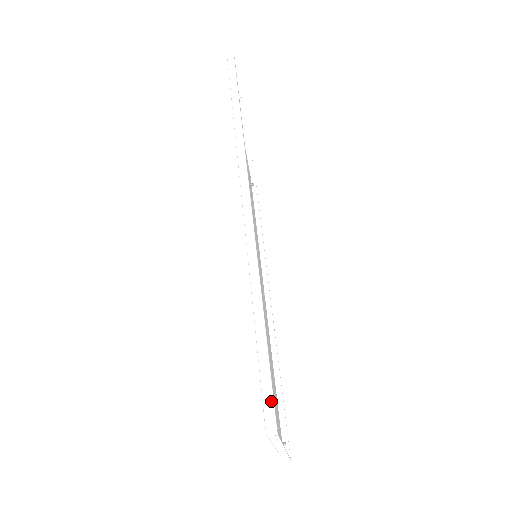
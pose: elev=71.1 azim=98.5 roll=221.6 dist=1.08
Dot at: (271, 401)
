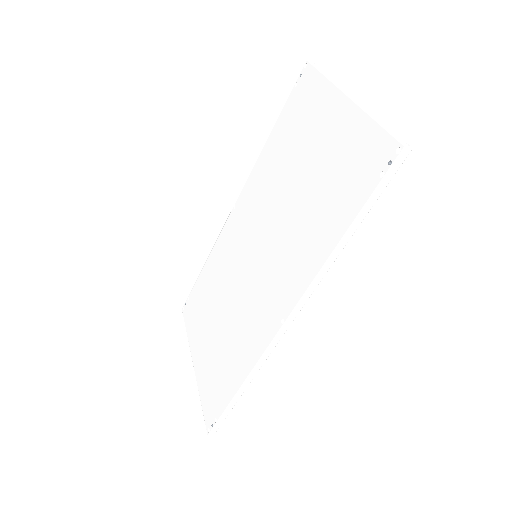
Dot at: occluded
